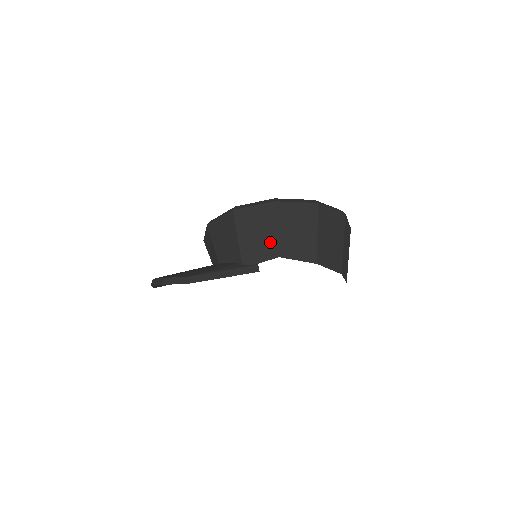
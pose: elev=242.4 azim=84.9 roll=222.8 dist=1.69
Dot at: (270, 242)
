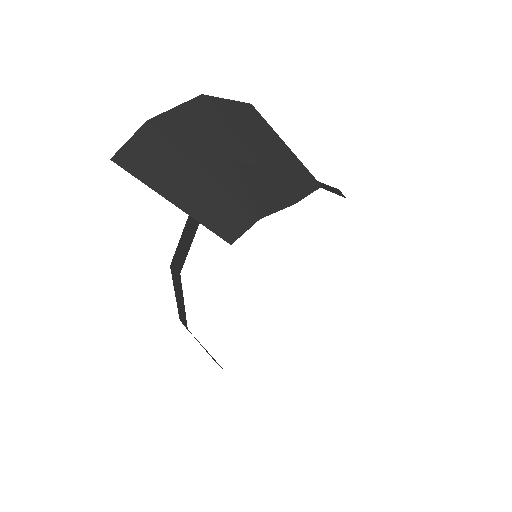
Dot at: (334, 191)
